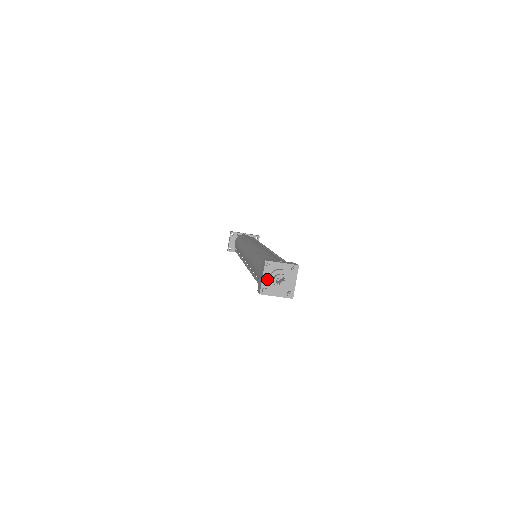
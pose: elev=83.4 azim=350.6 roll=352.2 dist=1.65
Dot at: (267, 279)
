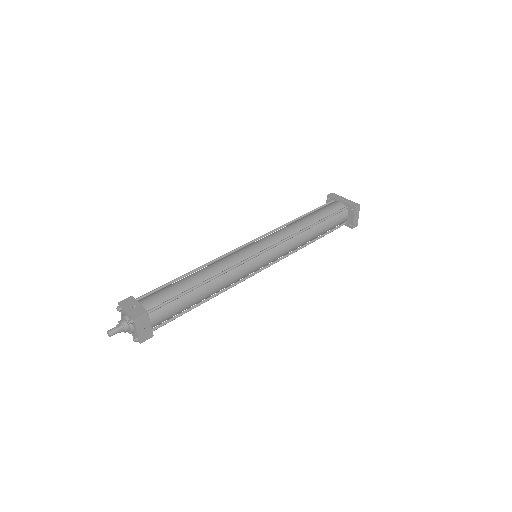
Dot at: occluded
